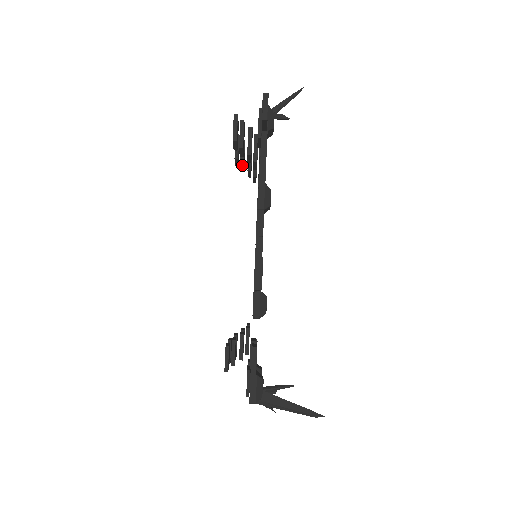
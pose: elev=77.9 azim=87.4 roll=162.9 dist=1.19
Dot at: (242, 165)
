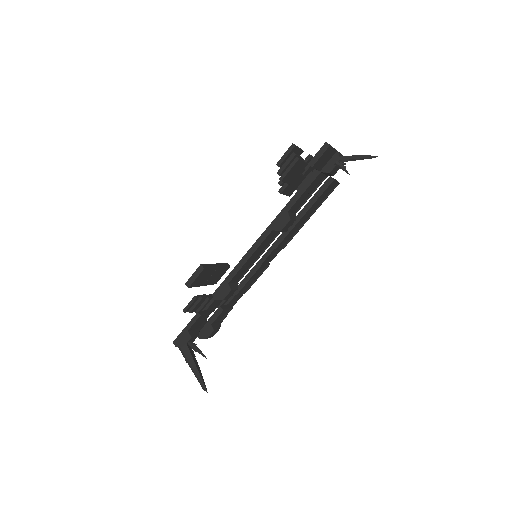
Dot at: occluded
